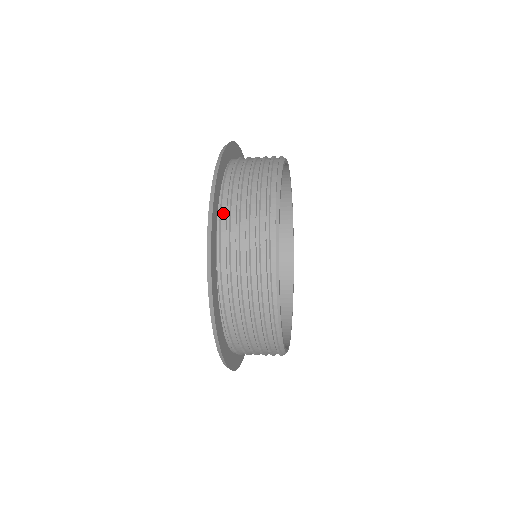
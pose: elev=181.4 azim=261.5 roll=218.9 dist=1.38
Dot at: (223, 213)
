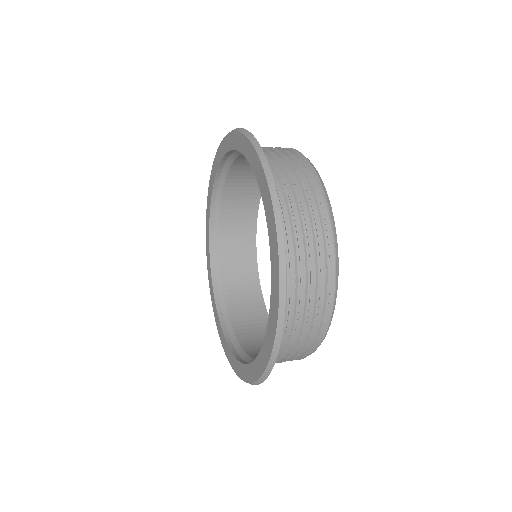
Dot at: occluded
